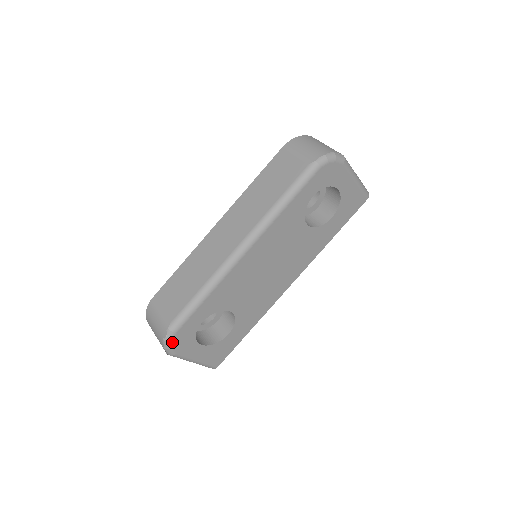
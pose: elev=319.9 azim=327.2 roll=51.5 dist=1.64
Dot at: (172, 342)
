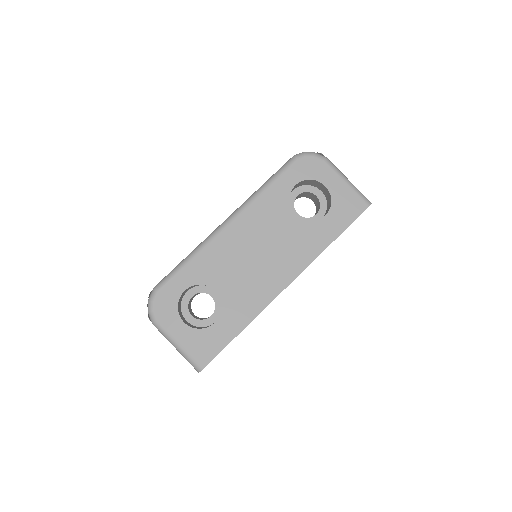
Dot at: (154, 302)
